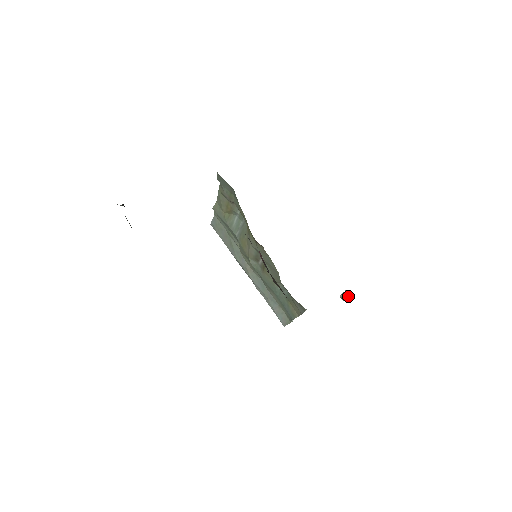
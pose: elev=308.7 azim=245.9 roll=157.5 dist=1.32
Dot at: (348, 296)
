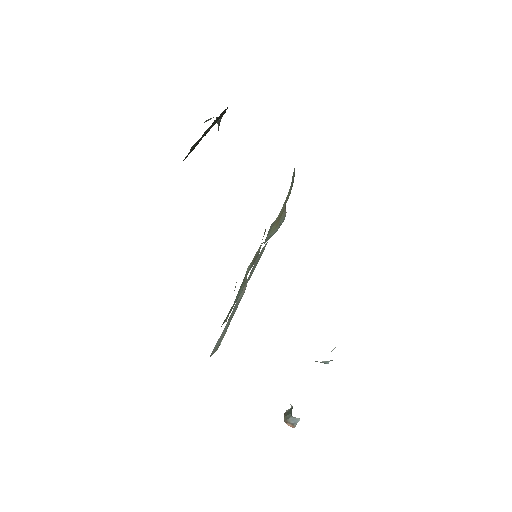
Dot at: (291, 412)
